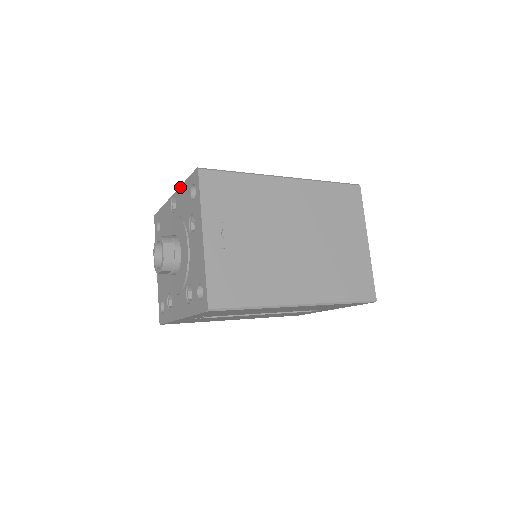
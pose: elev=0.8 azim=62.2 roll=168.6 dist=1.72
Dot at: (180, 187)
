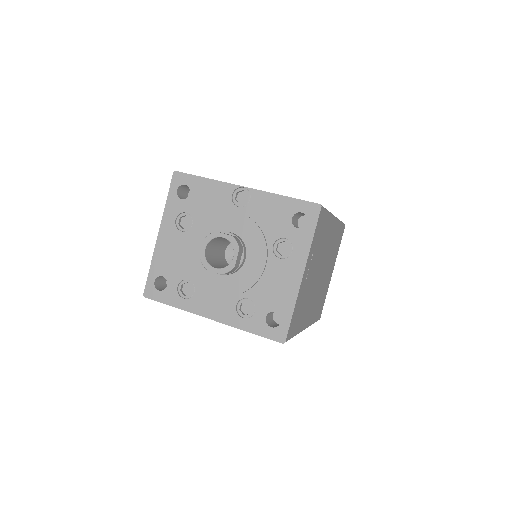
Dot at: (269, 193)
